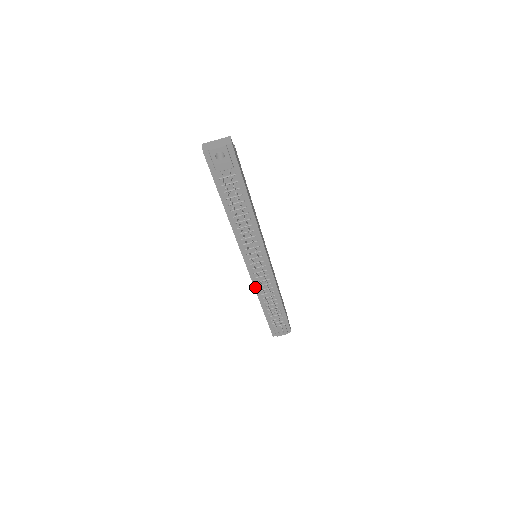
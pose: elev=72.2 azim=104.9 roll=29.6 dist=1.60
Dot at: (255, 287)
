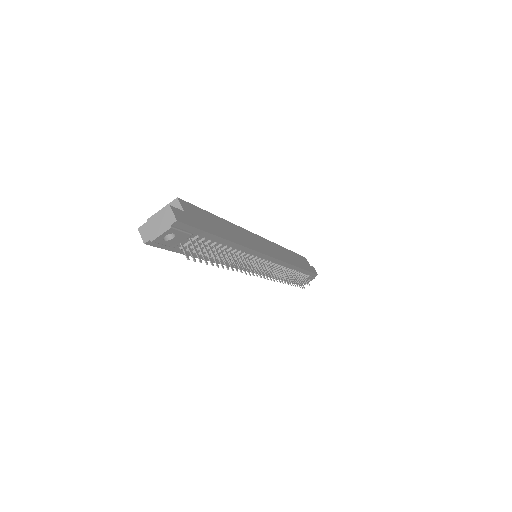
Dot at: (267, 276)
